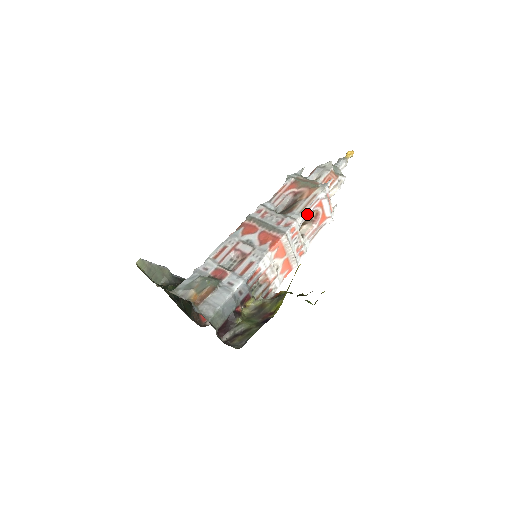
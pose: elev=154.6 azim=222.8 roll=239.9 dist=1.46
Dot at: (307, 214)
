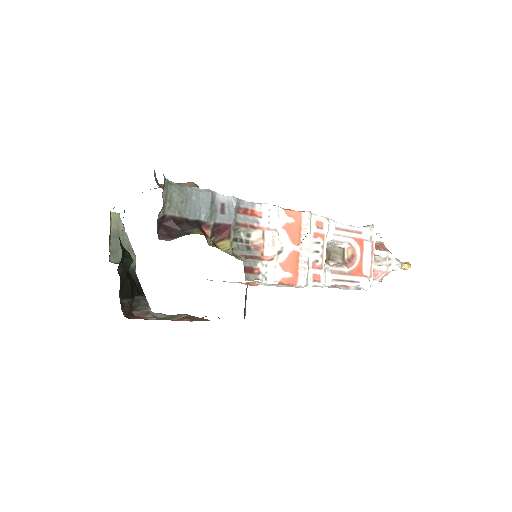
Dot at: (342, 233)
